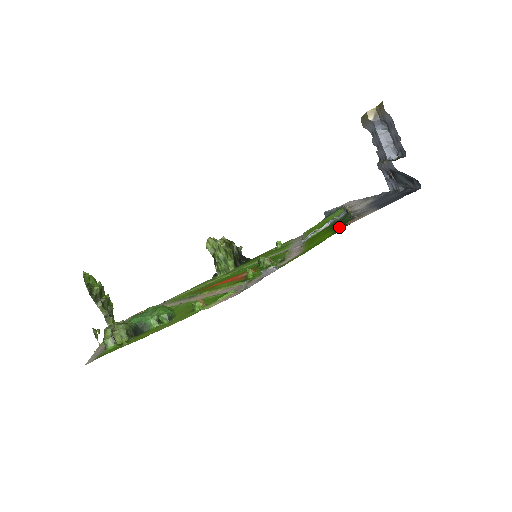
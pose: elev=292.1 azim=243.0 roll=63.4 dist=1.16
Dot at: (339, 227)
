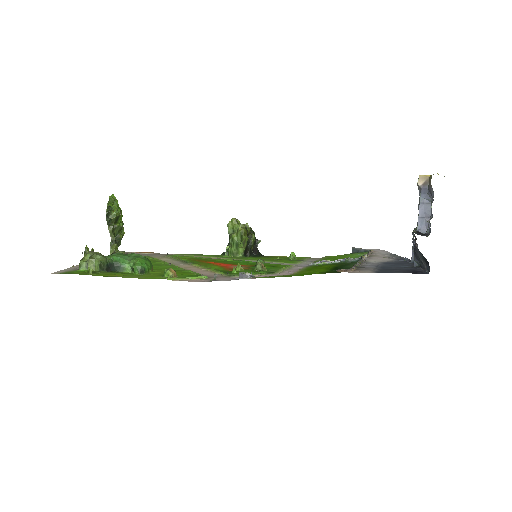
Dot at: (335, 269)
